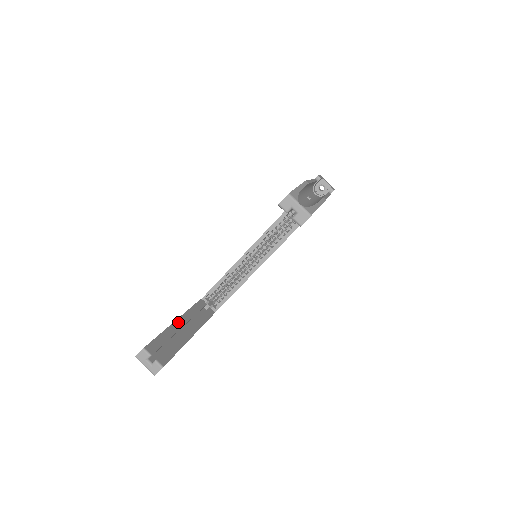
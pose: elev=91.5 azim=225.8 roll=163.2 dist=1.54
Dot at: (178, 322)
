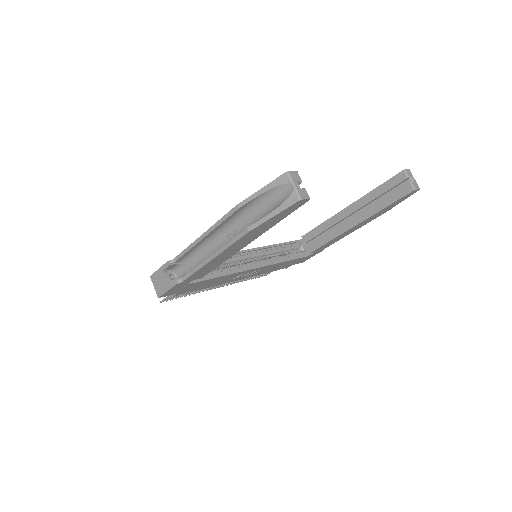
Dot at: occluded
